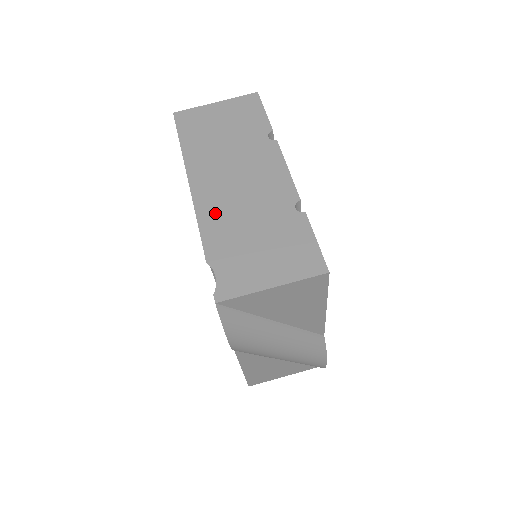
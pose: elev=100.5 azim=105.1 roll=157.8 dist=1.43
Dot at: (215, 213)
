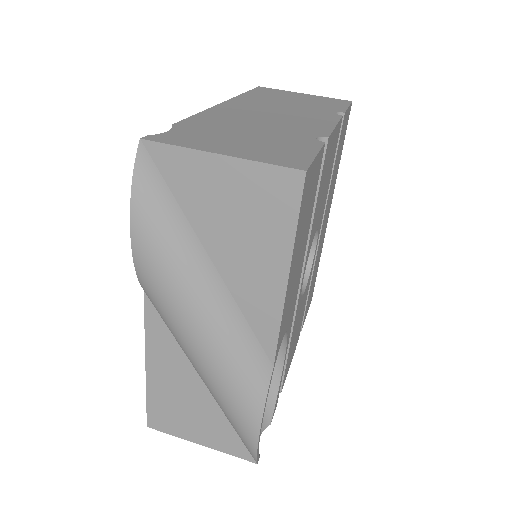
Dot at: (224, 115)
